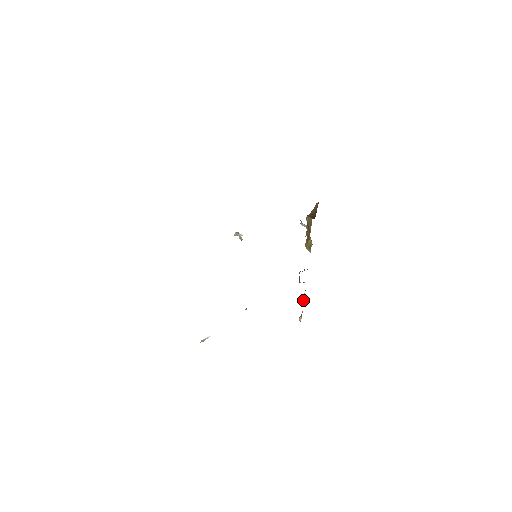
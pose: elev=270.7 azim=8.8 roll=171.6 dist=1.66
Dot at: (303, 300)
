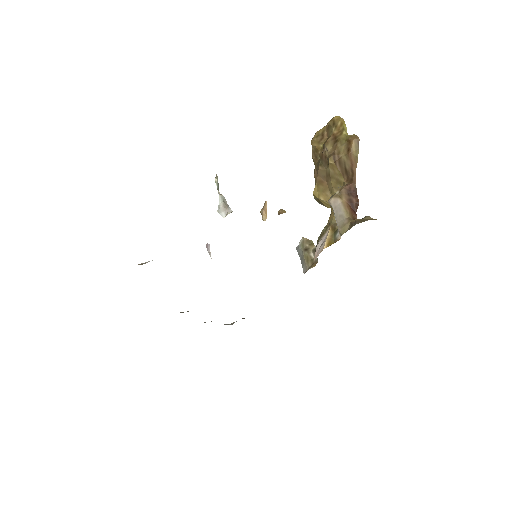
Dot at: occluded
